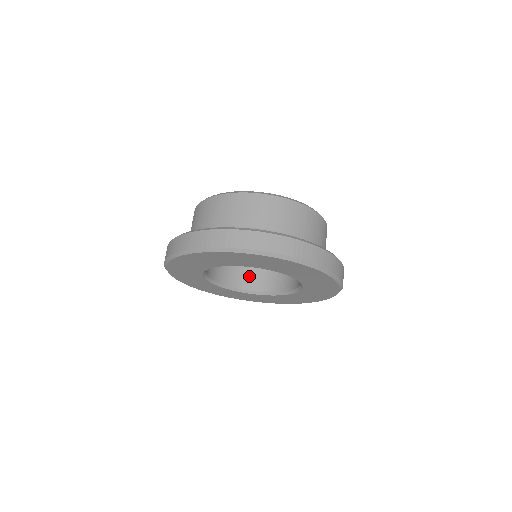
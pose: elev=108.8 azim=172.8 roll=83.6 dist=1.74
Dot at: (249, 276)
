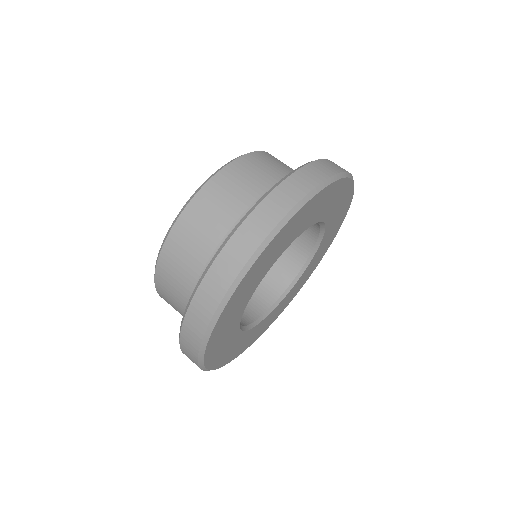
Dot at: occluded
